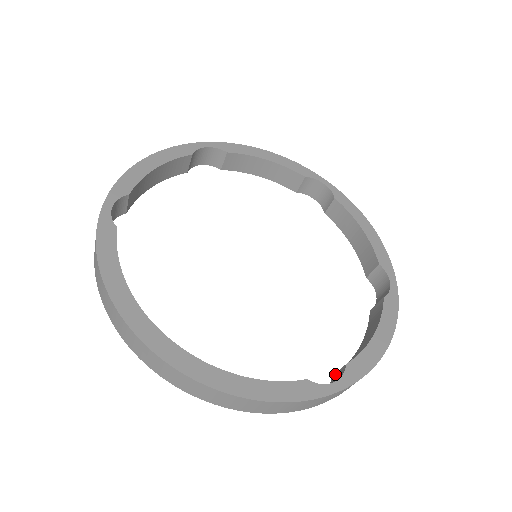
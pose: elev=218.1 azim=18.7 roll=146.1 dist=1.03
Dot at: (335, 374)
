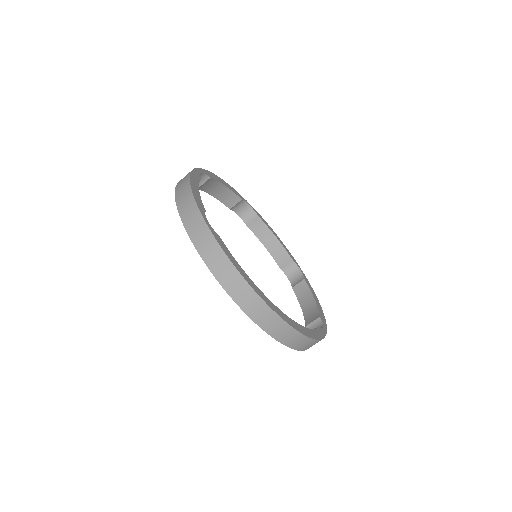
Dot at: (310, 324)
